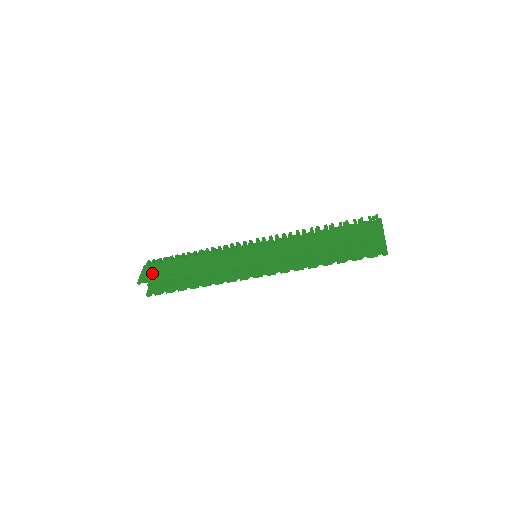
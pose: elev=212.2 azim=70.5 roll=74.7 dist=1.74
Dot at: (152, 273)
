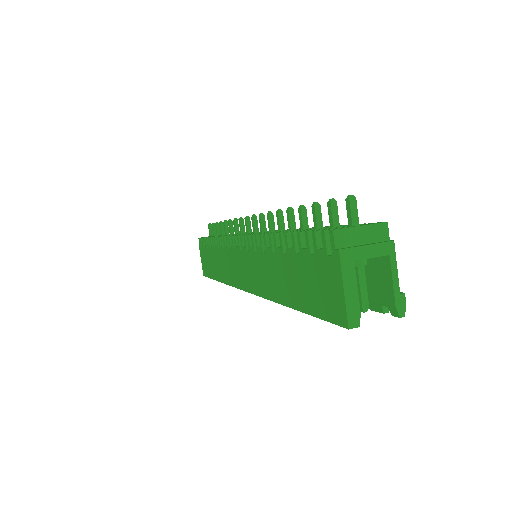
Dot at: (204, 265)
